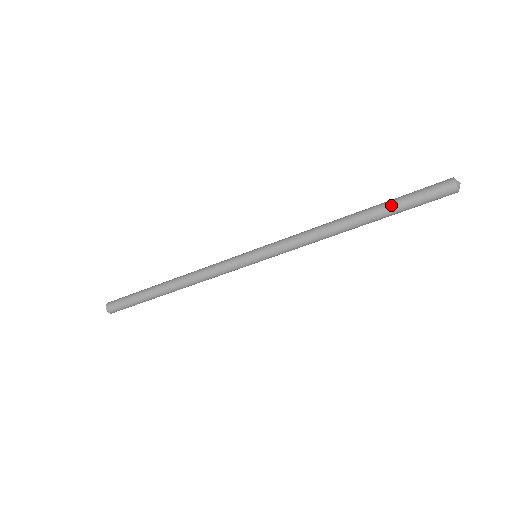
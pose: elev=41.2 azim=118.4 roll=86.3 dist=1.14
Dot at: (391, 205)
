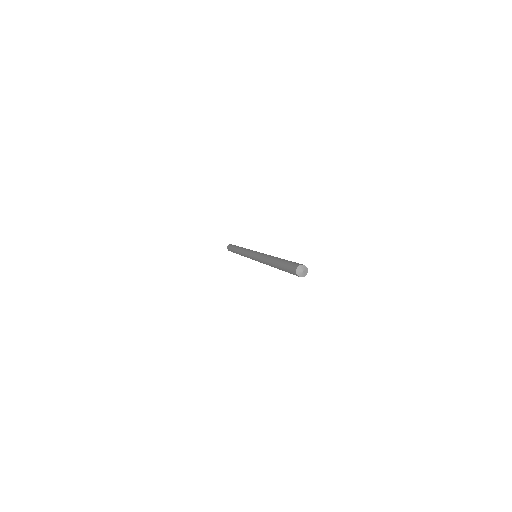
Dot at: (280, 268)
